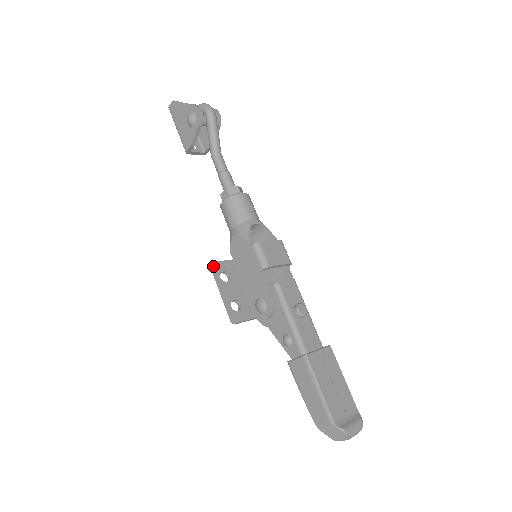
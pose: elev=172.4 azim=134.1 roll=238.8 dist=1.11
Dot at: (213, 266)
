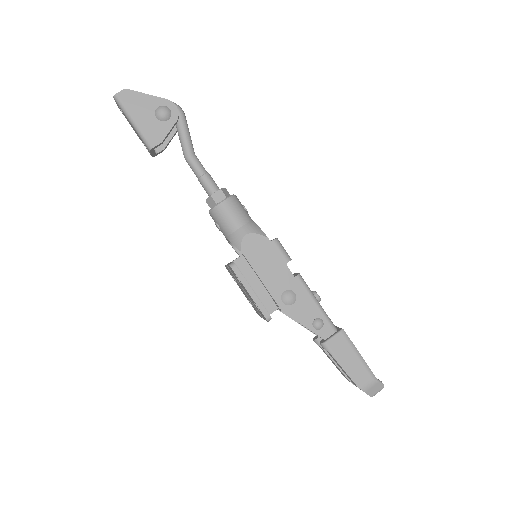
Dot at: occluded
